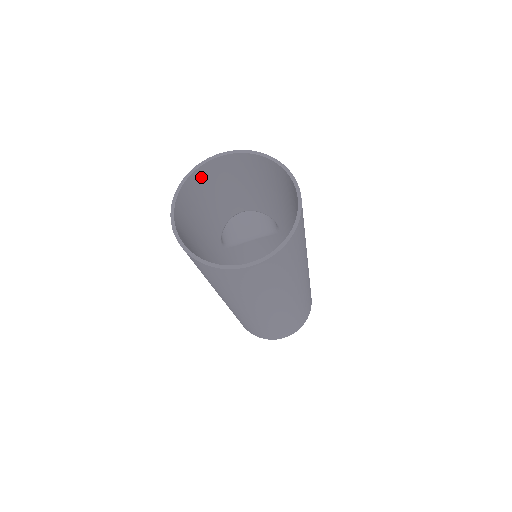
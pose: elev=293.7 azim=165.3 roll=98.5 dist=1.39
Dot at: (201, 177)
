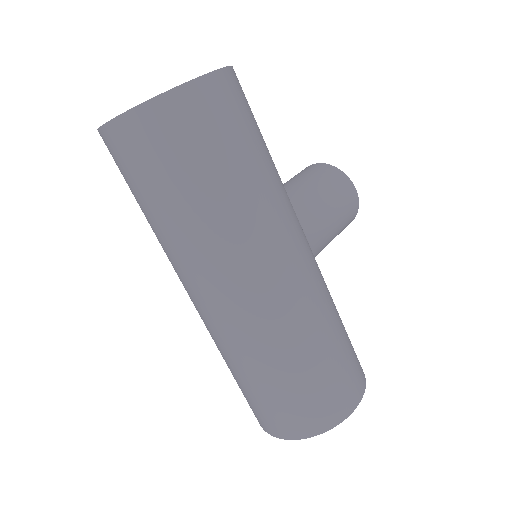
Dot at: occluded
